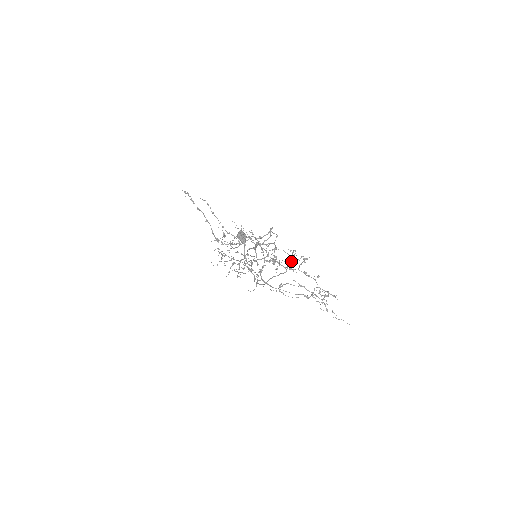
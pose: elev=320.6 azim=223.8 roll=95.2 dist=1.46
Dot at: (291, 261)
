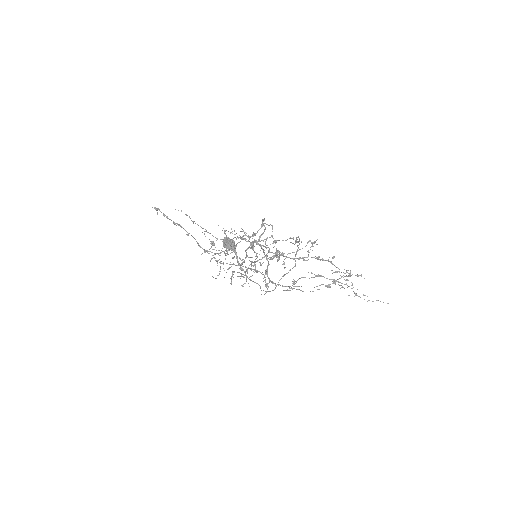
Dot at: occluded
